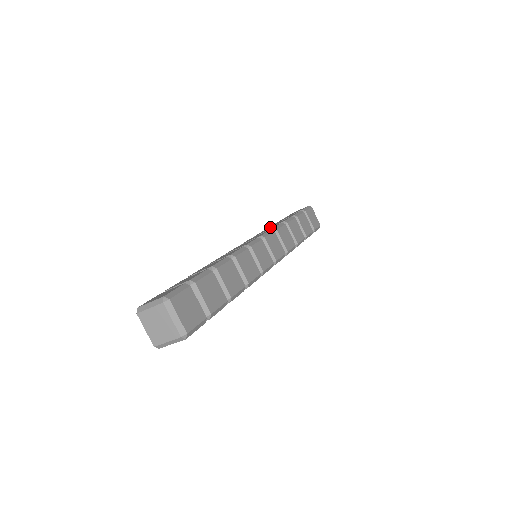
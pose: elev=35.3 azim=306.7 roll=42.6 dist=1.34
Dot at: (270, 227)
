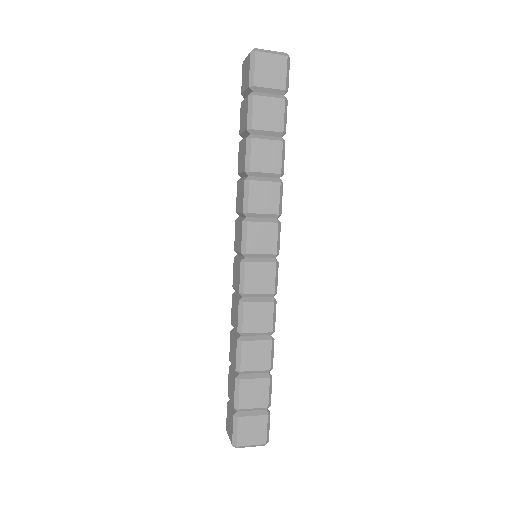
Dot at: (259, 173)
